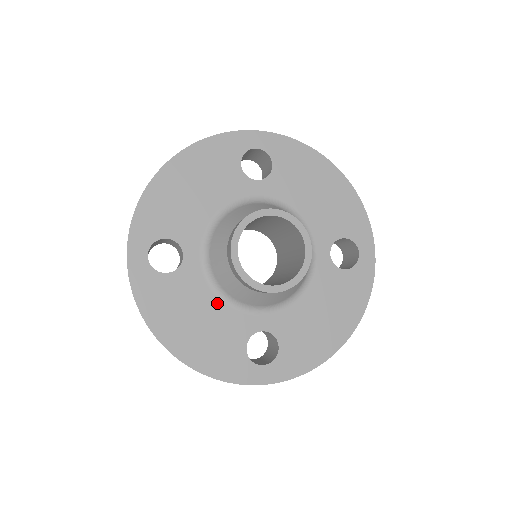
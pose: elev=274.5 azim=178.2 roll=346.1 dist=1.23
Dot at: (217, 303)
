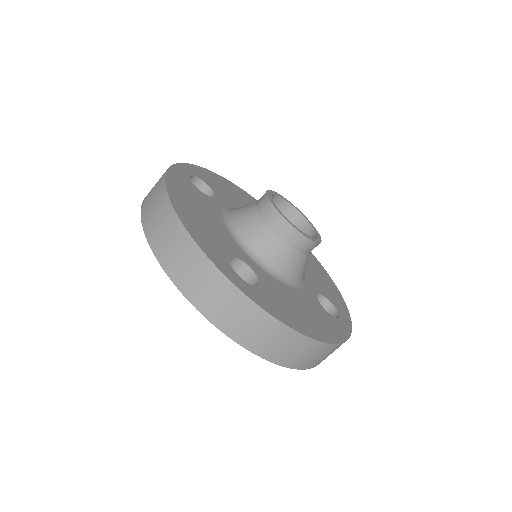
Dot at: (291, 290)
